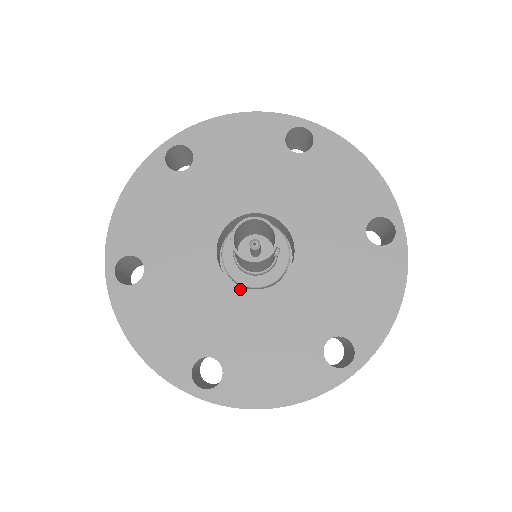
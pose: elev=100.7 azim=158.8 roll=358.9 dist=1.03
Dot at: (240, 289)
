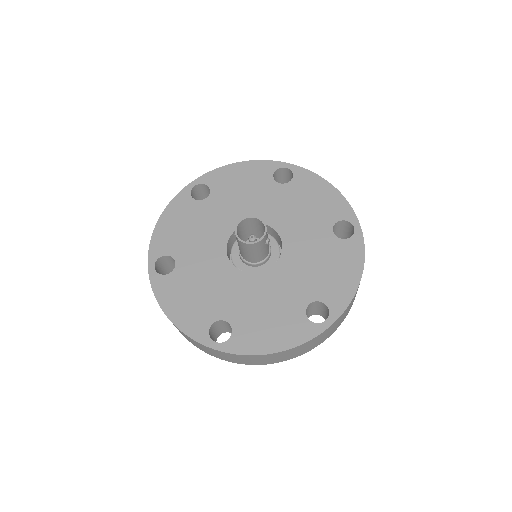
Dot at: (244, 273)
